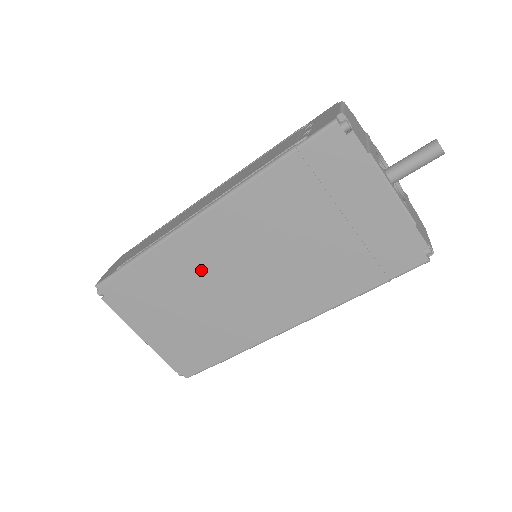
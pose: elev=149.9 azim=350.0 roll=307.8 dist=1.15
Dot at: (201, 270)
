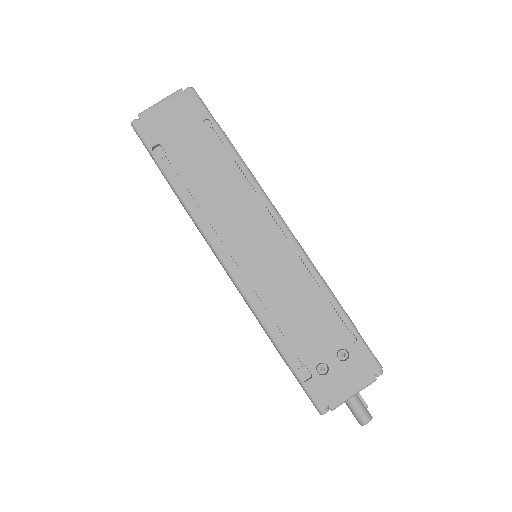
Dot at: occluded
